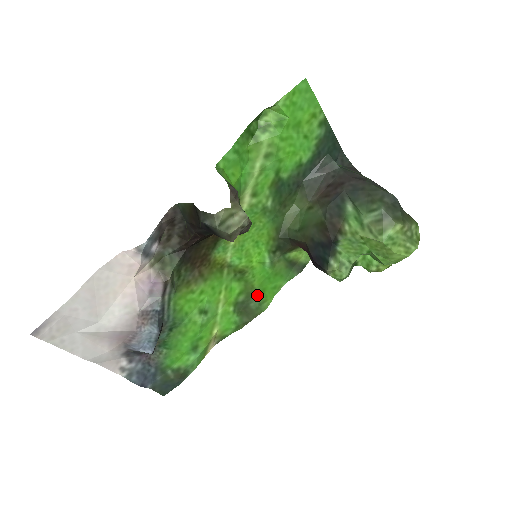
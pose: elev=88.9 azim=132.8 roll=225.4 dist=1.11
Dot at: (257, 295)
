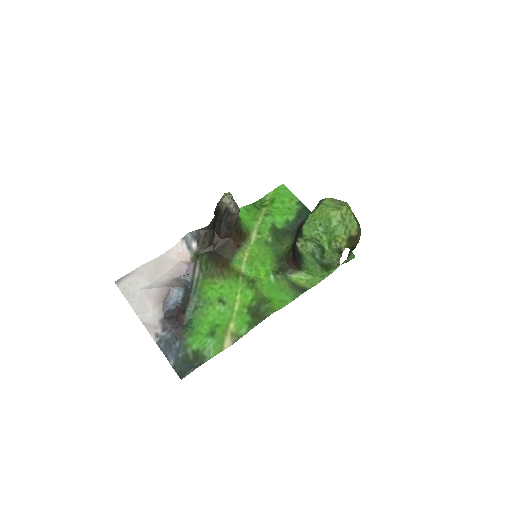
Dot at: (266, 301)
